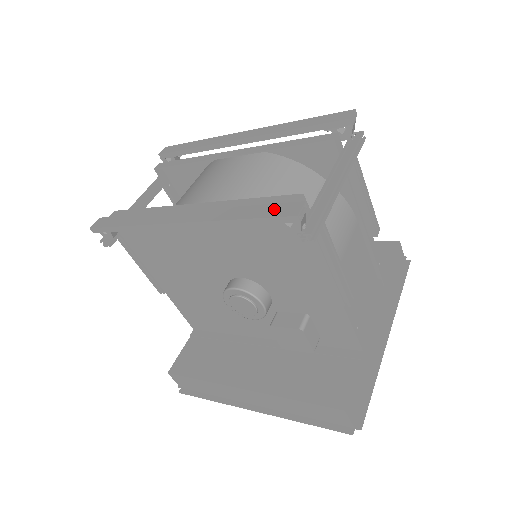
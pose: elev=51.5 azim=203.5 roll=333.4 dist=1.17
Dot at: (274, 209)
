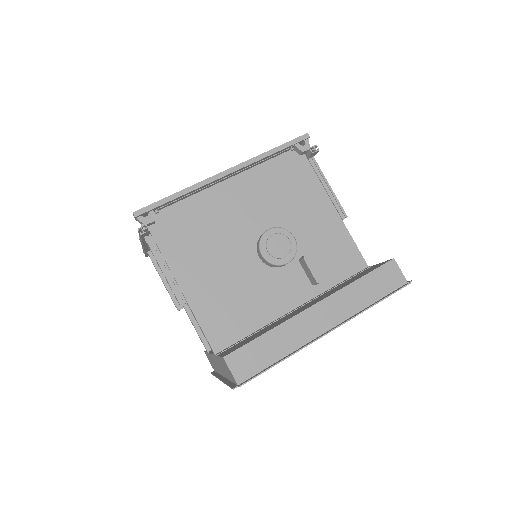
Dot at: occluded
